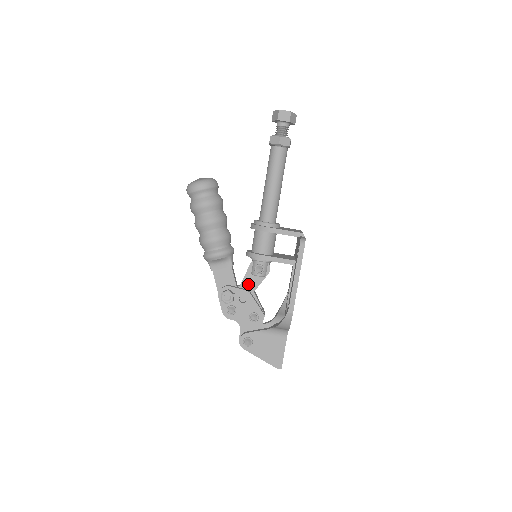
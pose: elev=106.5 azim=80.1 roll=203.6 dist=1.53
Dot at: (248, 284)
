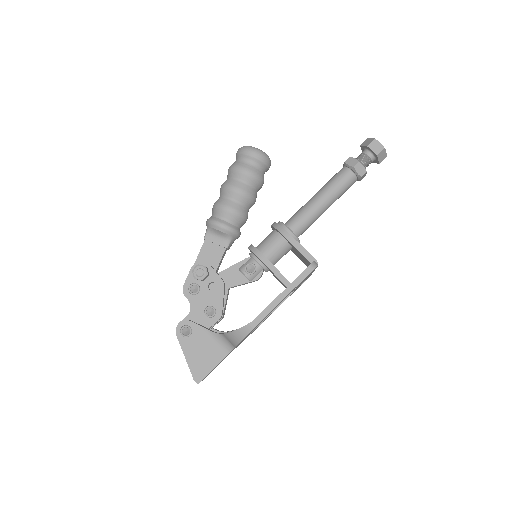
Dot at: (229, 276)
